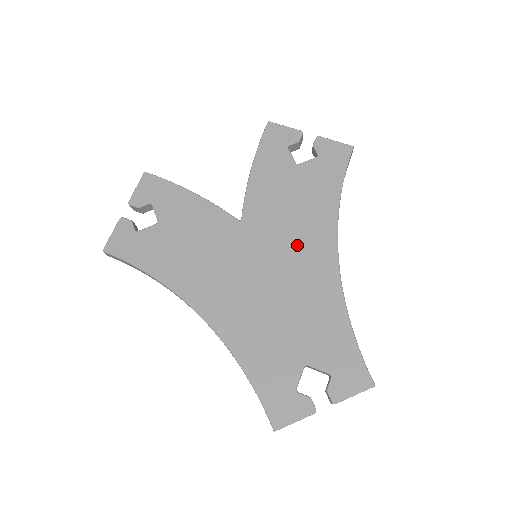
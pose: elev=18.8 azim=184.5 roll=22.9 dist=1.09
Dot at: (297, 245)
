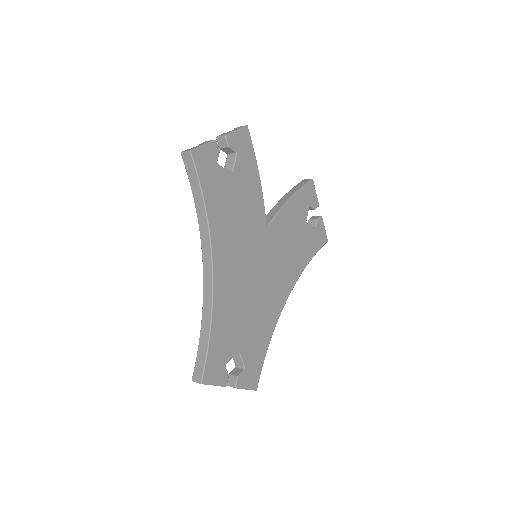
Dot at: (279, 272)
